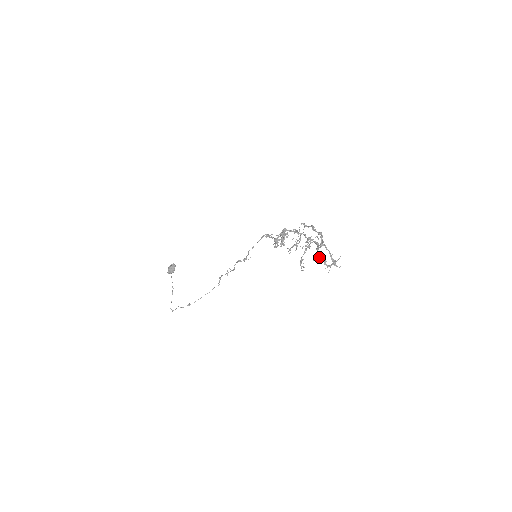
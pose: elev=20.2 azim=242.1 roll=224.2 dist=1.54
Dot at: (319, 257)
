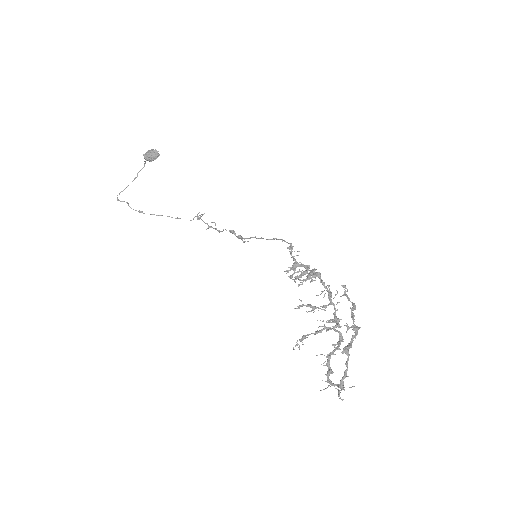
Dot at: (329, 360)
